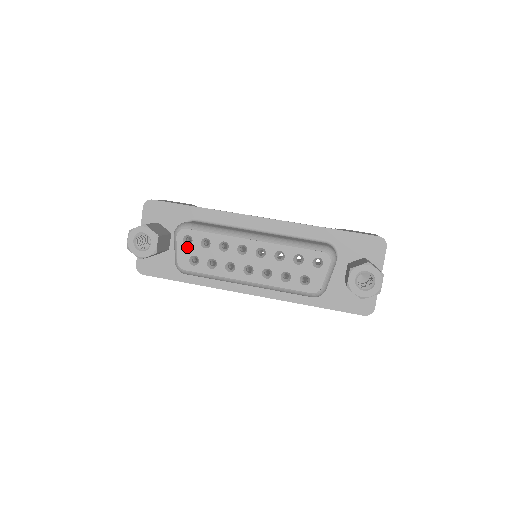
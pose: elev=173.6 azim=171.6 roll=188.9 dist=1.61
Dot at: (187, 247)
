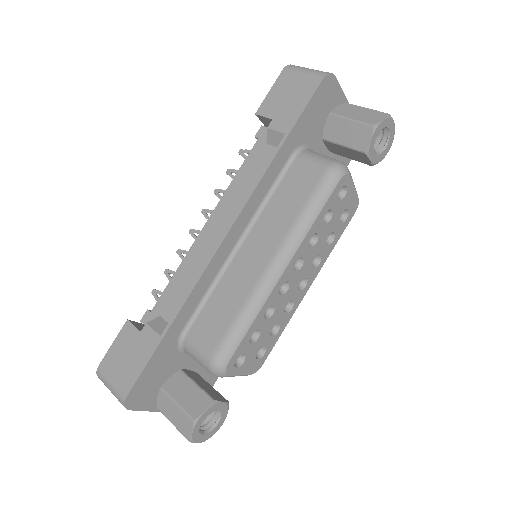
Dot at: (245, 362)
